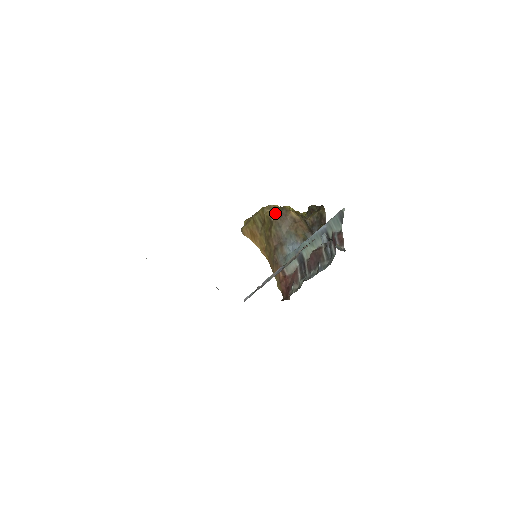
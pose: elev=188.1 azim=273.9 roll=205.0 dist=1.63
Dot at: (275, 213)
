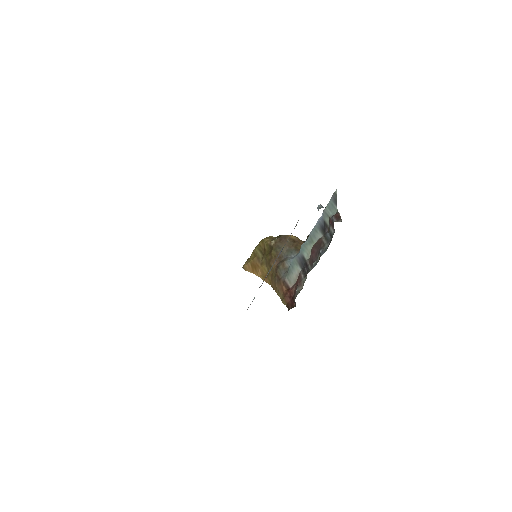
Dot at: (274, 239)
